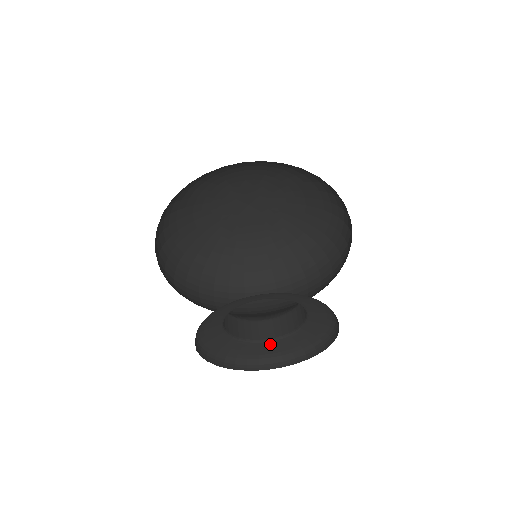
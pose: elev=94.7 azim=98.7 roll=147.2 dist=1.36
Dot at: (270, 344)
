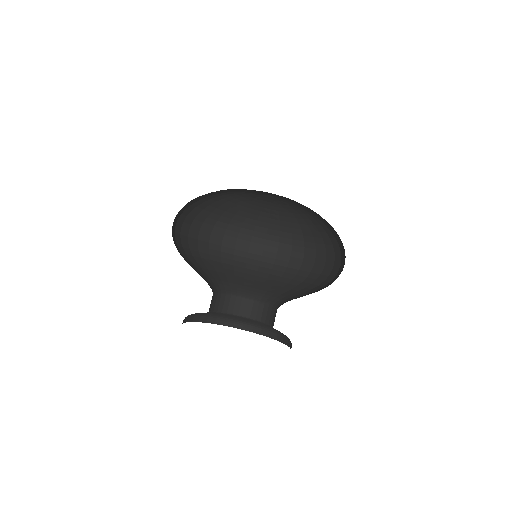
Dot at: (239, 317)
